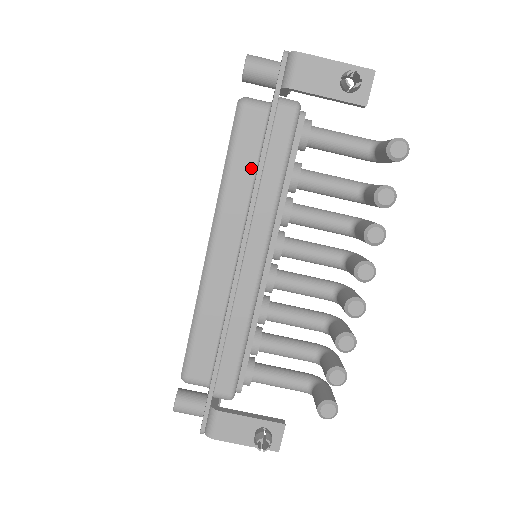
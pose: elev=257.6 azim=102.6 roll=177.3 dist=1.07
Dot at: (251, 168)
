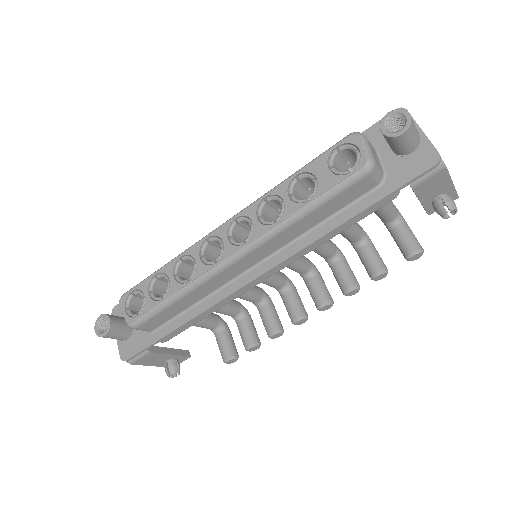
Dot at: (323, 217)
